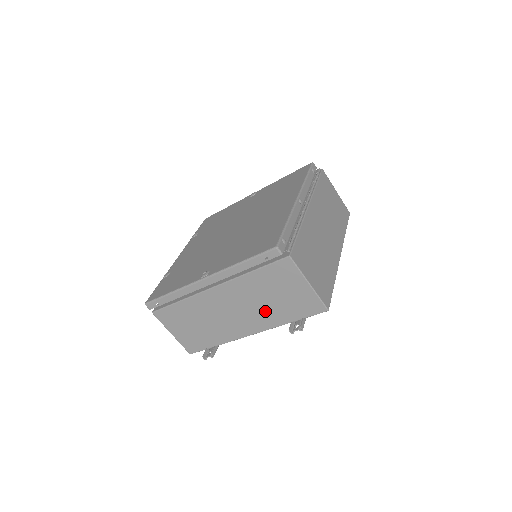
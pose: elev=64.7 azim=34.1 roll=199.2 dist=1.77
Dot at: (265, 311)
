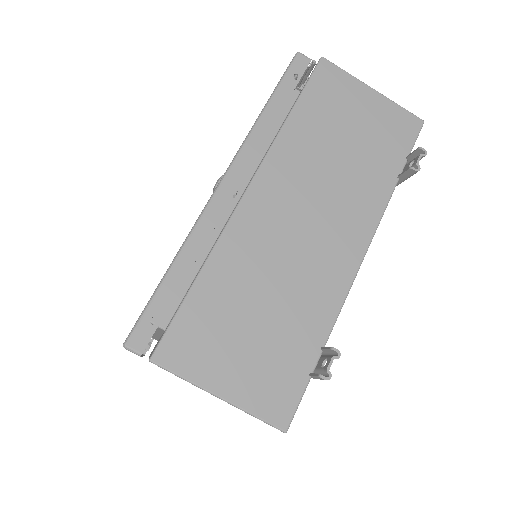
Dot at: (351, 183)
